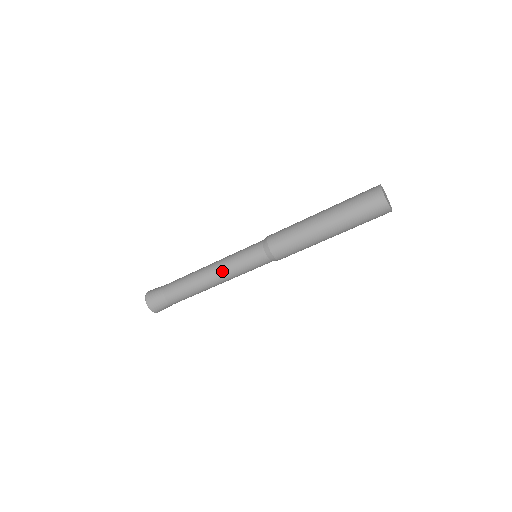
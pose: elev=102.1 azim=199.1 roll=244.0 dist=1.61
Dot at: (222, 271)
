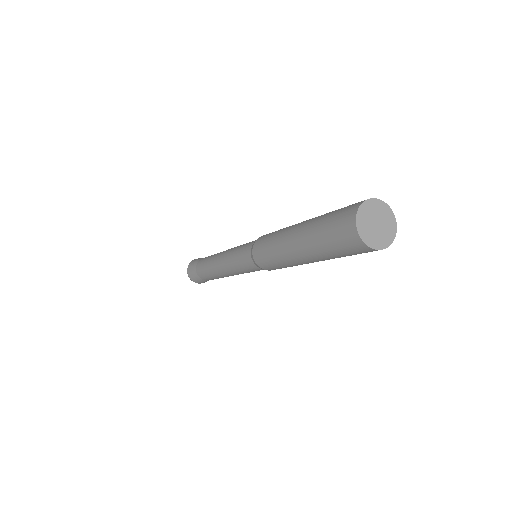
Dot at: (226, 267)
